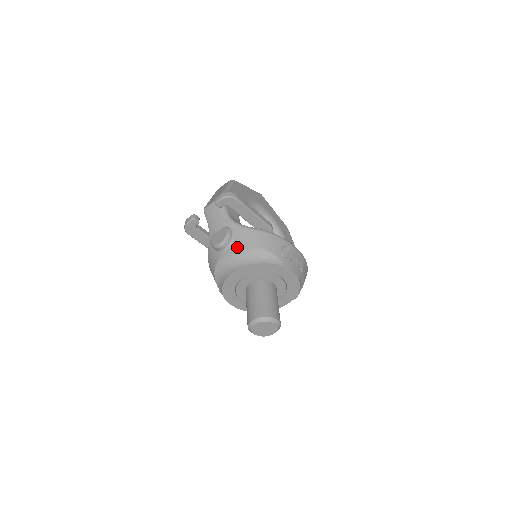
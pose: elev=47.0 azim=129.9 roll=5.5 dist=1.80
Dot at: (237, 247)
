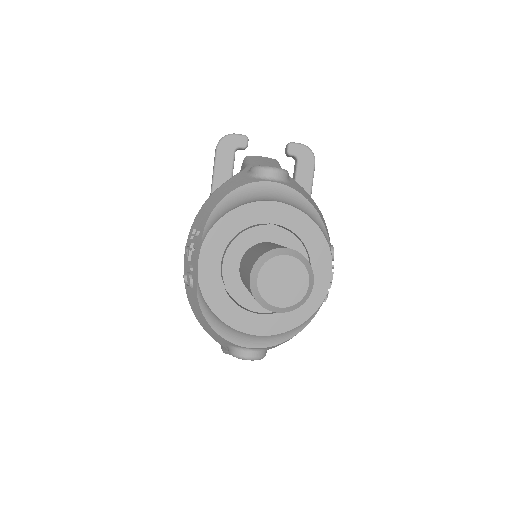
Dot at: (292, 187)
